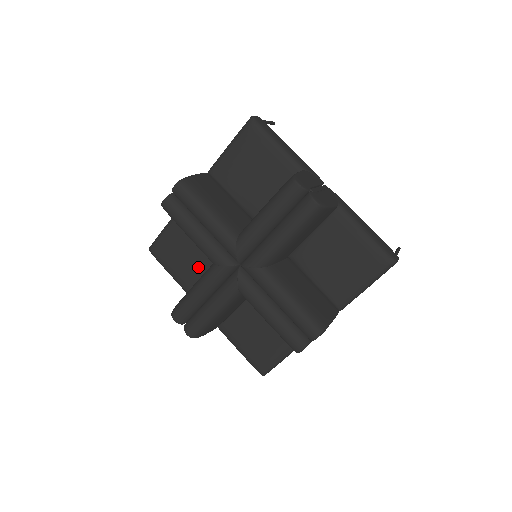
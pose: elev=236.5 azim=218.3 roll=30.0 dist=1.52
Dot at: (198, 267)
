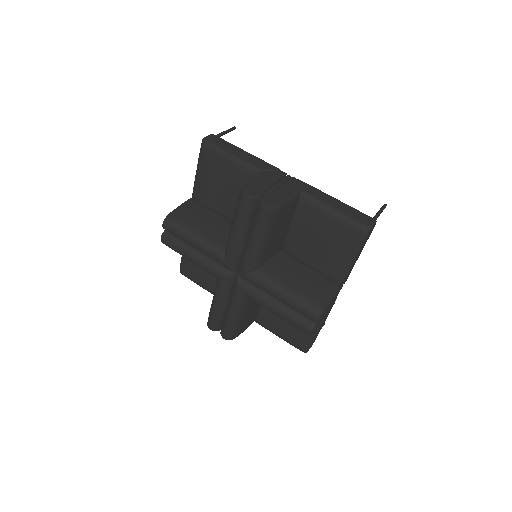
Dot at: occluded
